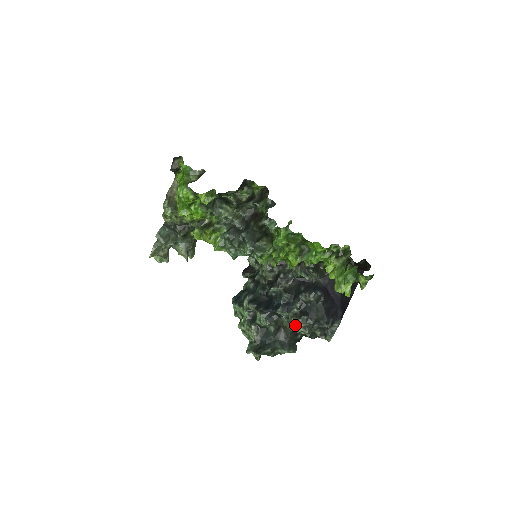
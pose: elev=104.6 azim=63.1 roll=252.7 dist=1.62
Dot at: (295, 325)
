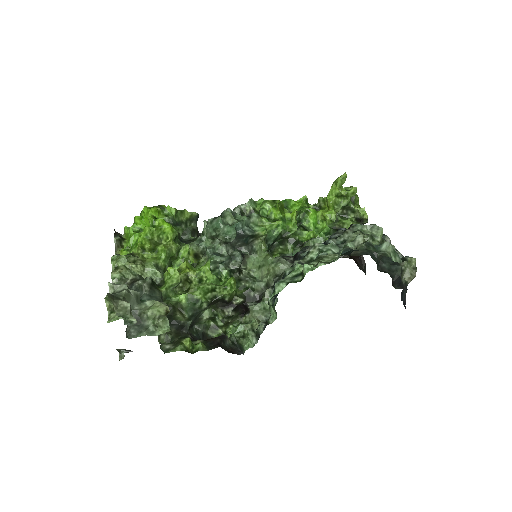
Dot at: (357, 231)
